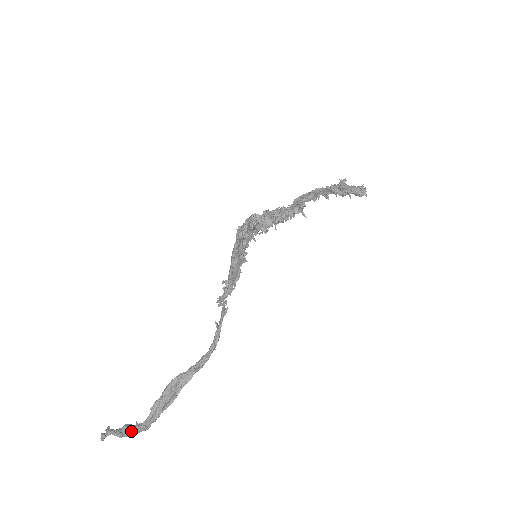
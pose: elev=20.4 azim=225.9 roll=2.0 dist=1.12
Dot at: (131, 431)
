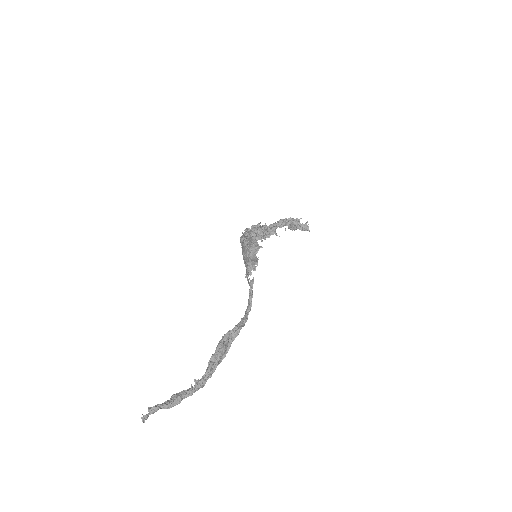
Dot at: (184, 395)
